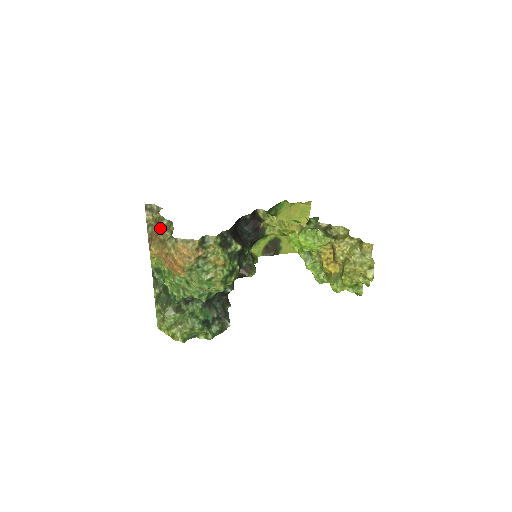
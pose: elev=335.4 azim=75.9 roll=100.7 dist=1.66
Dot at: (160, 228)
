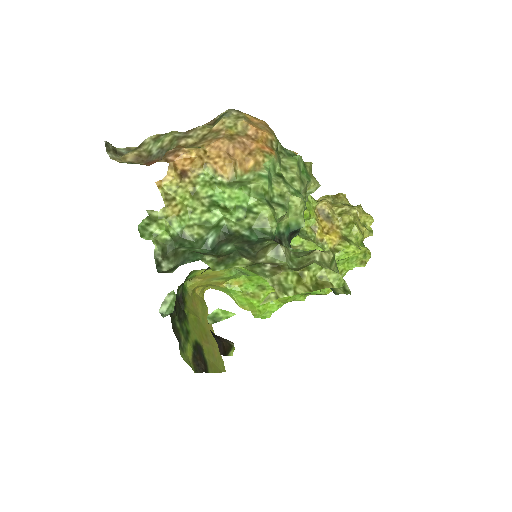
Dot at: (177, 134)
